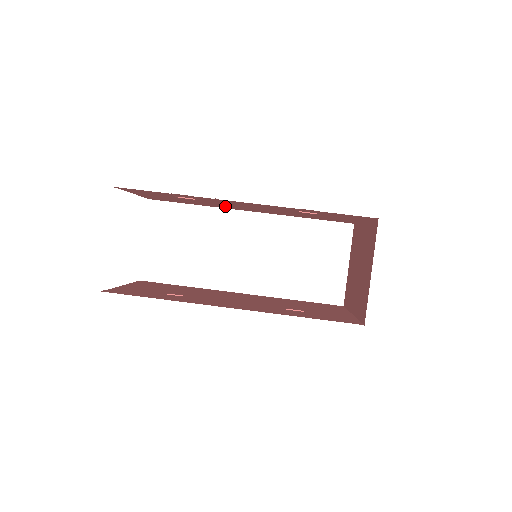
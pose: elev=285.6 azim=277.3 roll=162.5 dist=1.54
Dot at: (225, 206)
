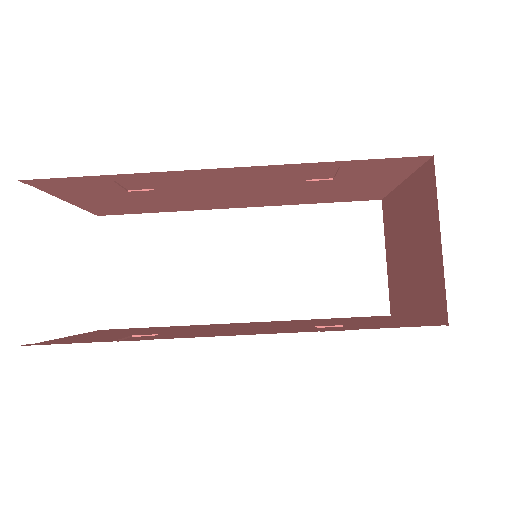
Dot at: (201, 202)
